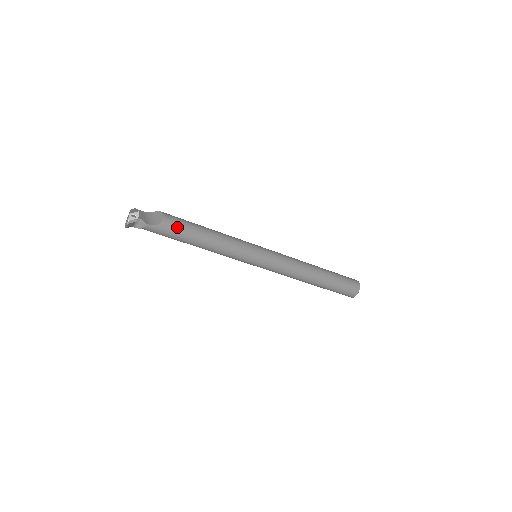
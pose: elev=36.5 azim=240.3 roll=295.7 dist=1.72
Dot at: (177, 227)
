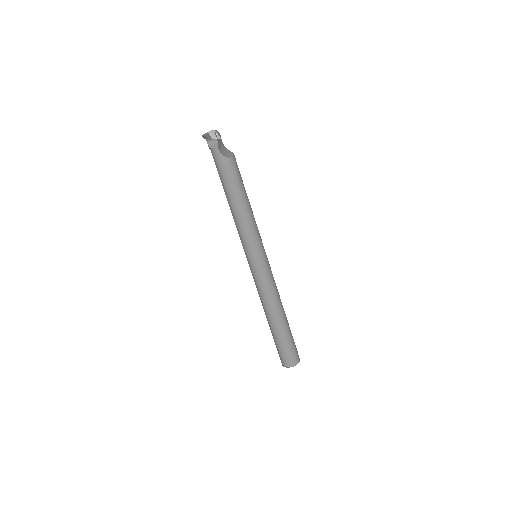
Dot at: (233, 173)
